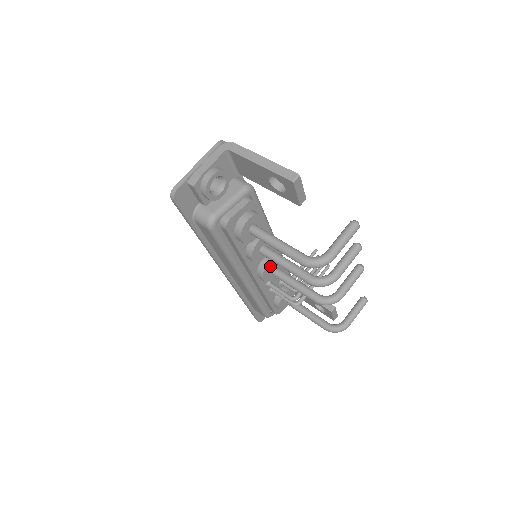
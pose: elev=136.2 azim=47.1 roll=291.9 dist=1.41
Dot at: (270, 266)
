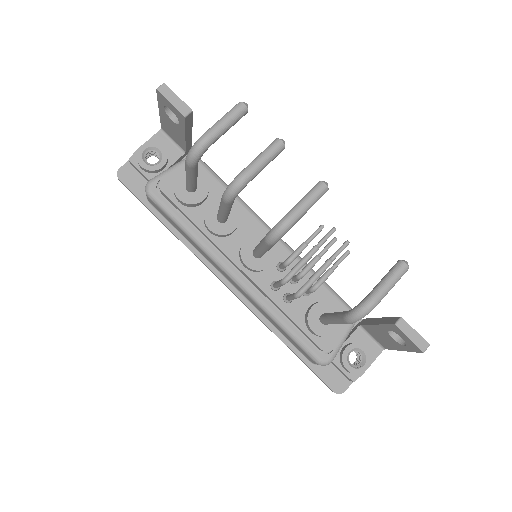
Dot at: (251, 247)
